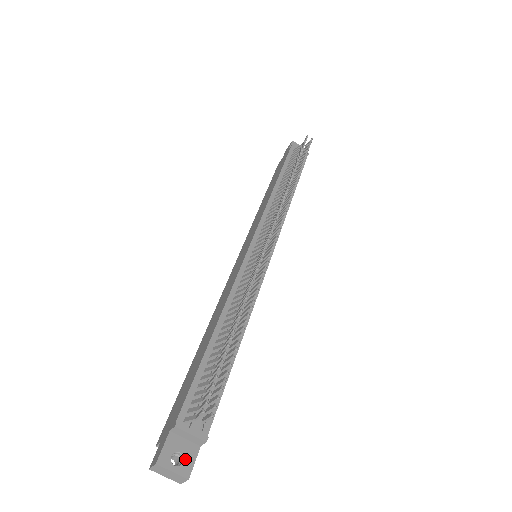
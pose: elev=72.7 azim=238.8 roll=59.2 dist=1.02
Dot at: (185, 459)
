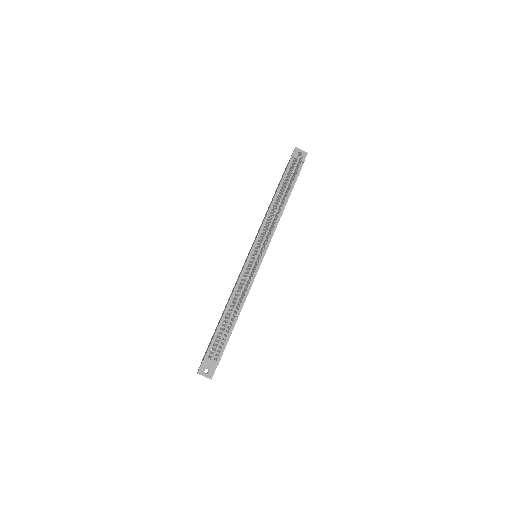
Dot at: (210, 371)
